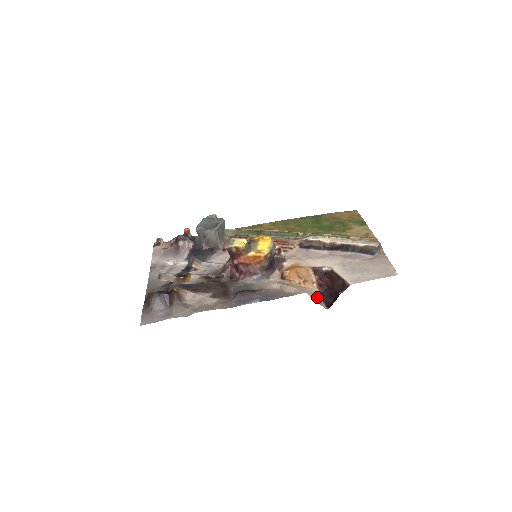
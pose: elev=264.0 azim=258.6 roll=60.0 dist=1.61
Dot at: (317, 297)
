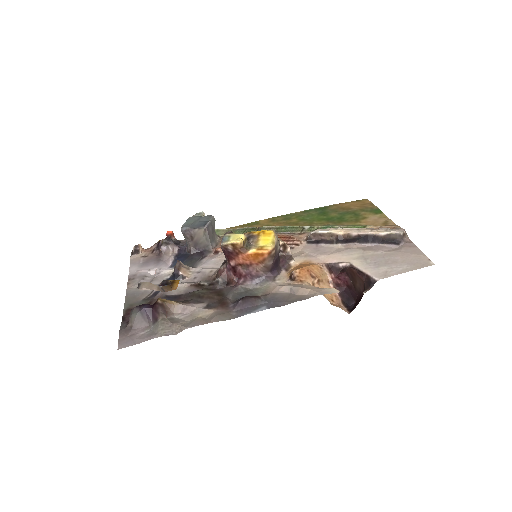
Dot at: (335, 300)
